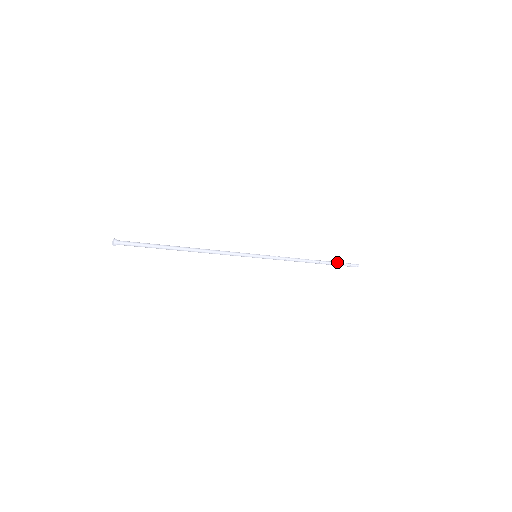
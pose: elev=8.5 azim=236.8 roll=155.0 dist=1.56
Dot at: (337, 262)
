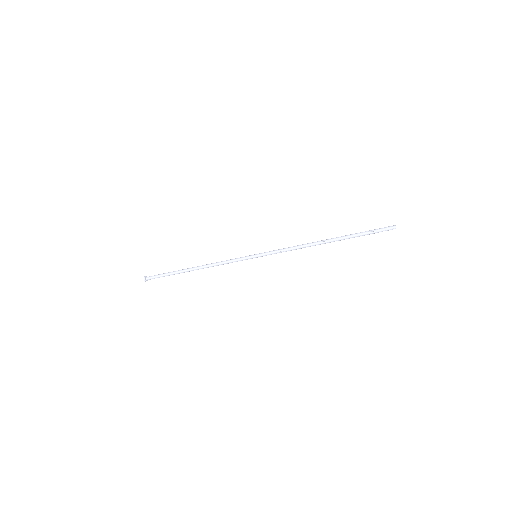
Dot at: (359, 233)
